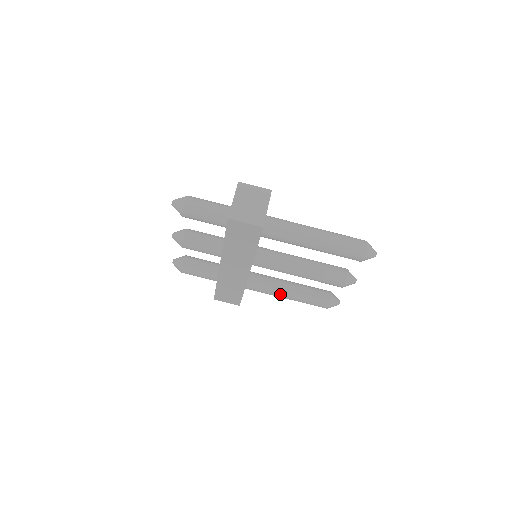
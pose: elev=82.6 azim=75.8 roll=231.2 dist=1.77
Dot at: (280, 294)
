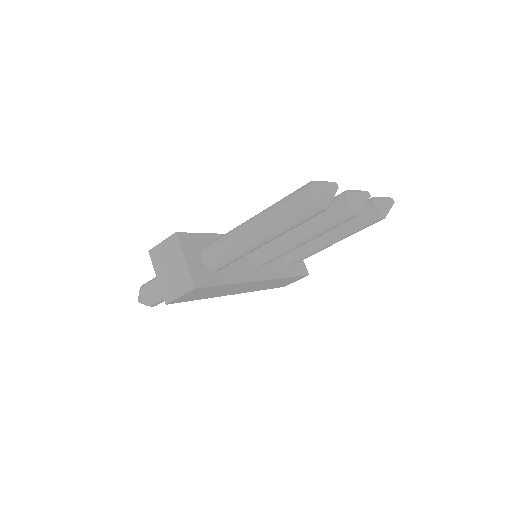
Dot at: (325, 247)
